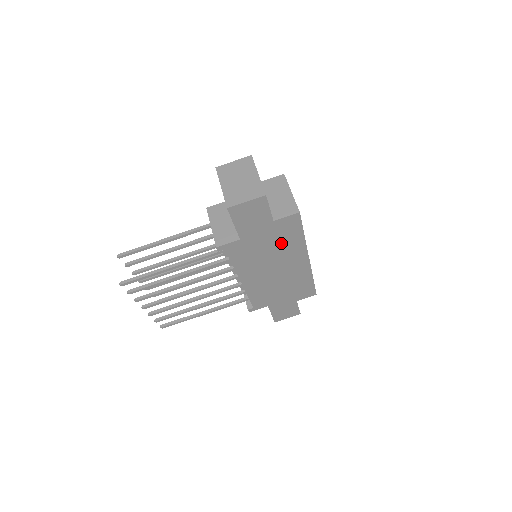
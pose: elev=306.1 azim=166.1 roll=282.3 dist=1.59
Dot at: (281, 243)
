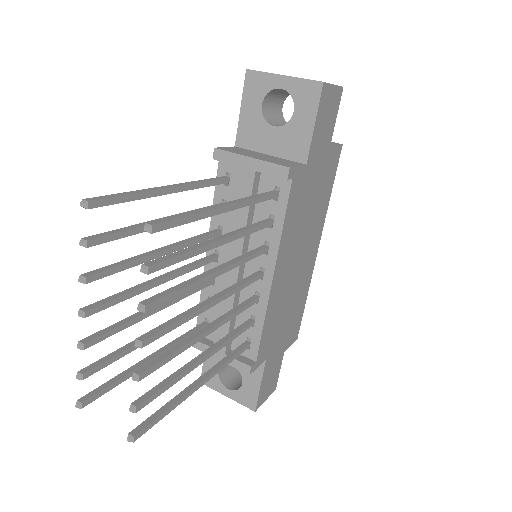
Dot at: (318, 199)
